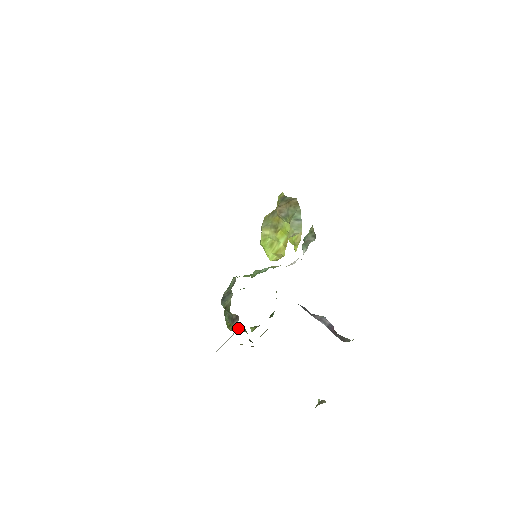
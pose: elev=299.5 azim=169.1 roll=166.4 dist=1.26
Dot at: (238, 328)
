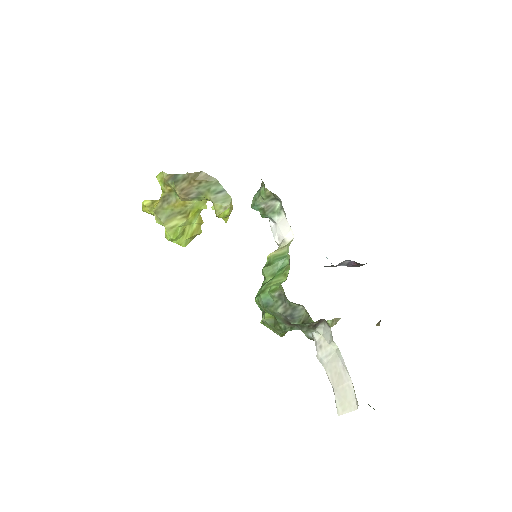
Dot at: occluded
